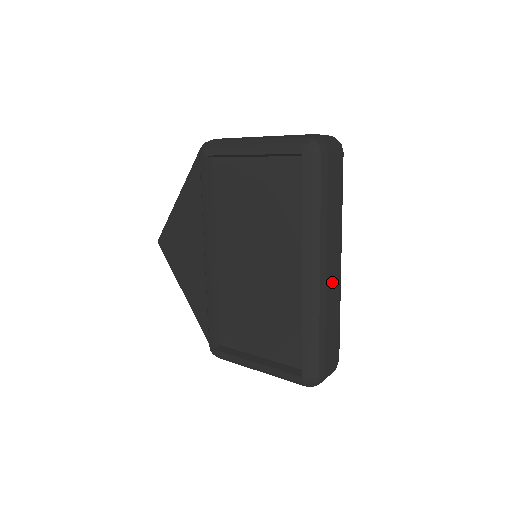
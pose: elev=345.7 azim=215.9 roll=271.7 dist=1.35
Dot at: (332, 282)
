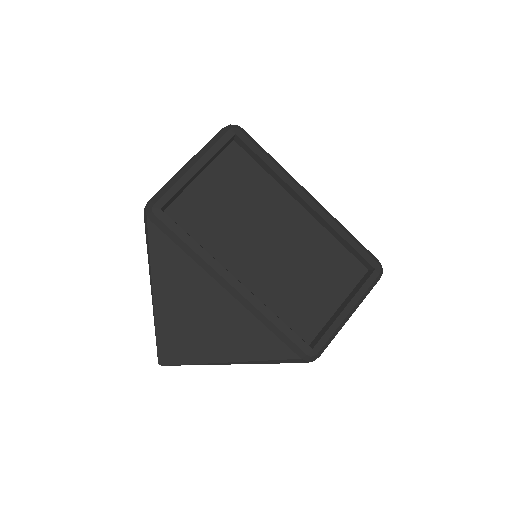
Dot at: occluded
